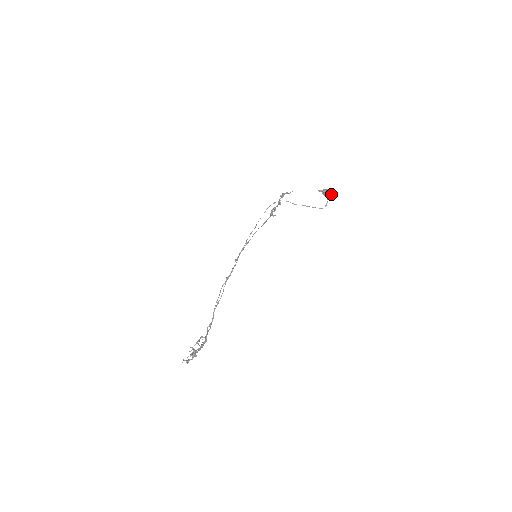
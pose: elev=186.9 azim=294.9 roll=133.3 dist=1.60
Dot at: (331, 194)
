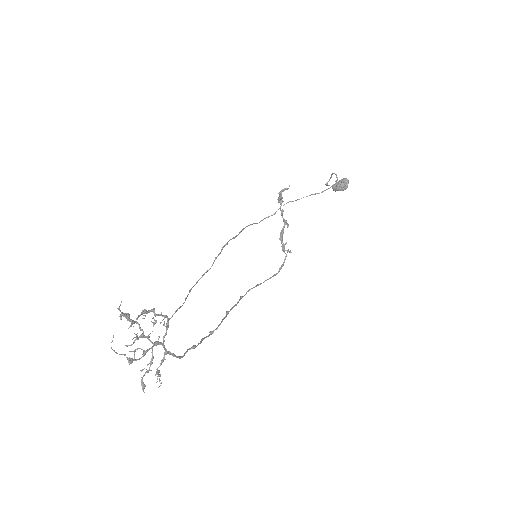
Dot at: (343, 182)
